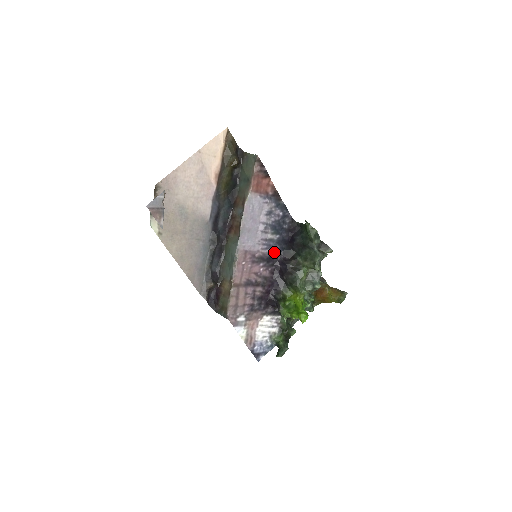
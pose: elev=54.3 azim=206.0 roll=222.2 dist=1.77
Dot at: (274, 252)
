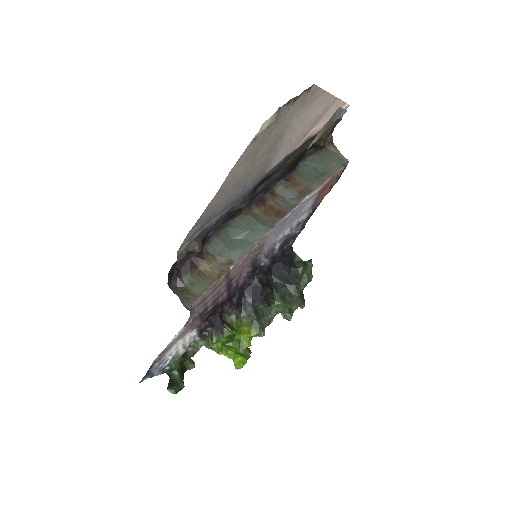
Dot at: (262, 264)
